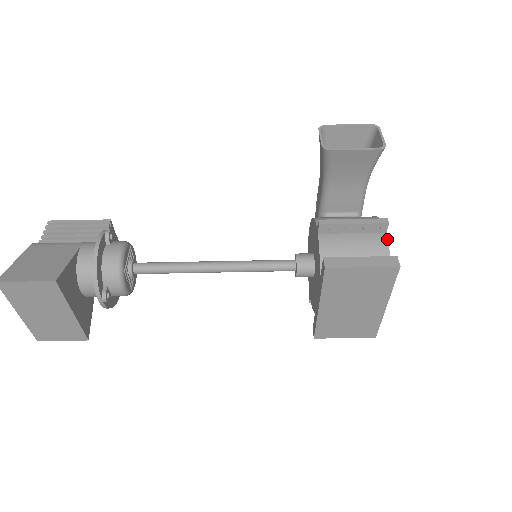
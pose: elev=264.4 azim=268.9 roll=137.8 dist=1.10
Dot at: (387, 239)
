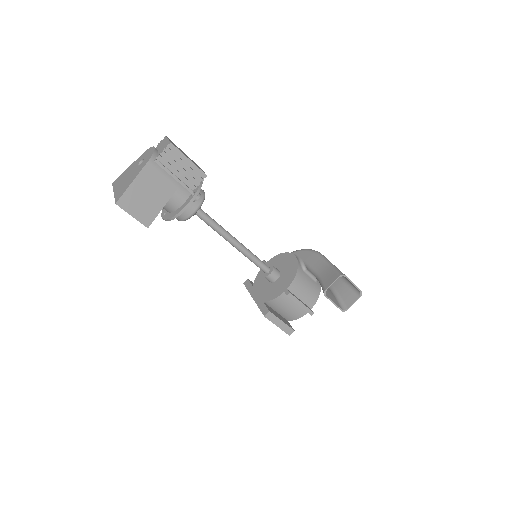
Dot at: occluded
